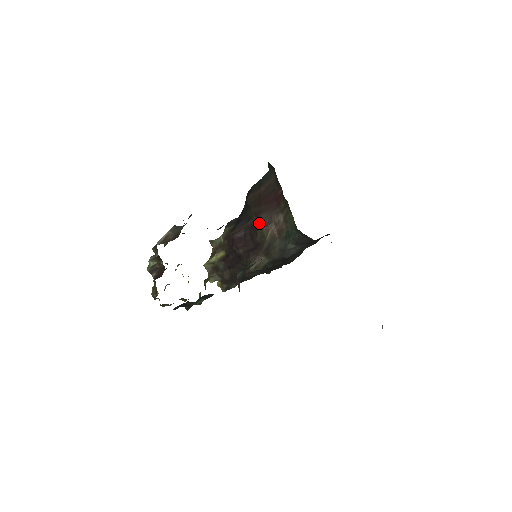
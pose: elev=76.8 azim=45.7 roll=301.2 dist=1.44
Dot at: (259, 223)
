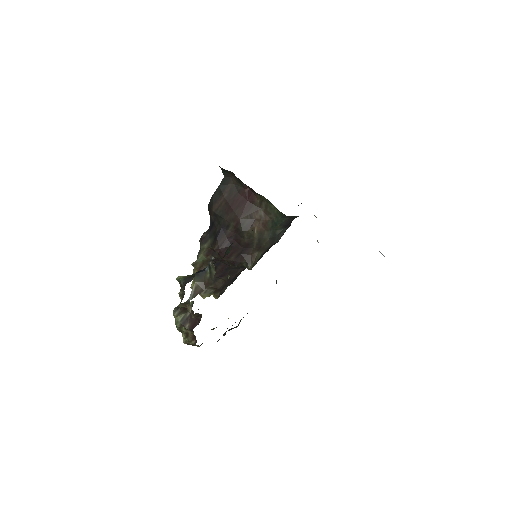
Dot at: (242, 227)
